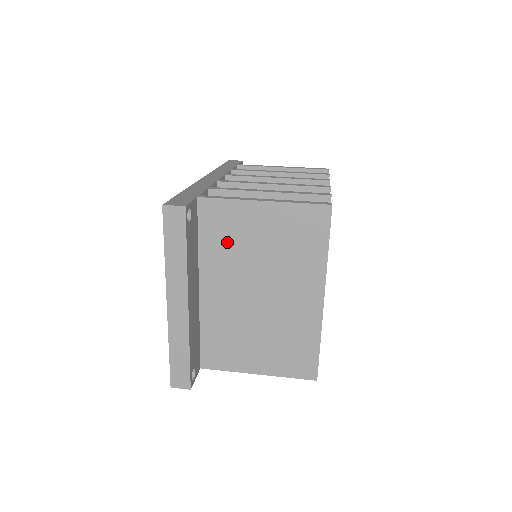
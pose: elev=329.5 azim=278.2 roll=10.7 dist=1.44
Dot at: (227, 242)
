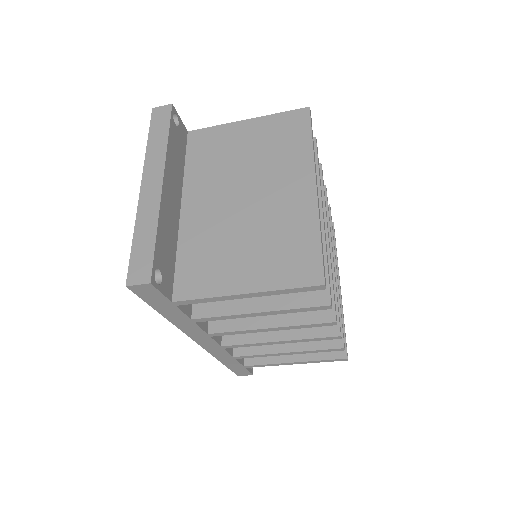
Dot at: (213, 158)
